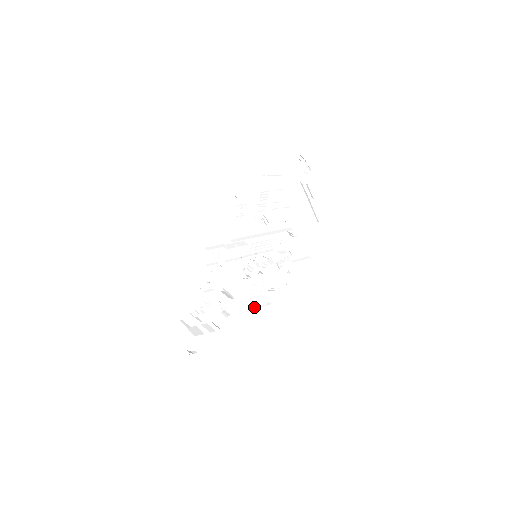
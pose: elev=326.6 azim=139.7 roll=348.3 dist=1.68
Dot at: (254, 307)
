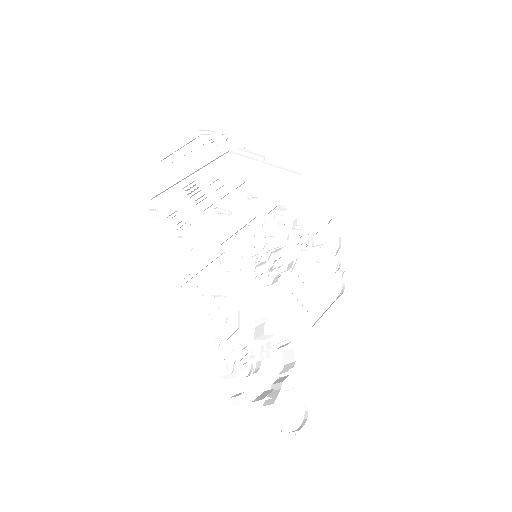
Dot at: (320, 314)
